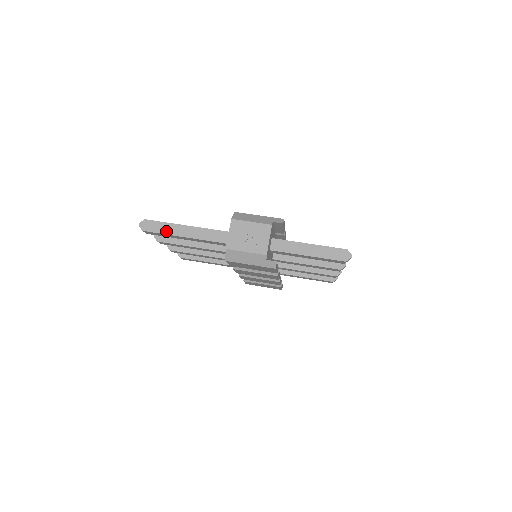
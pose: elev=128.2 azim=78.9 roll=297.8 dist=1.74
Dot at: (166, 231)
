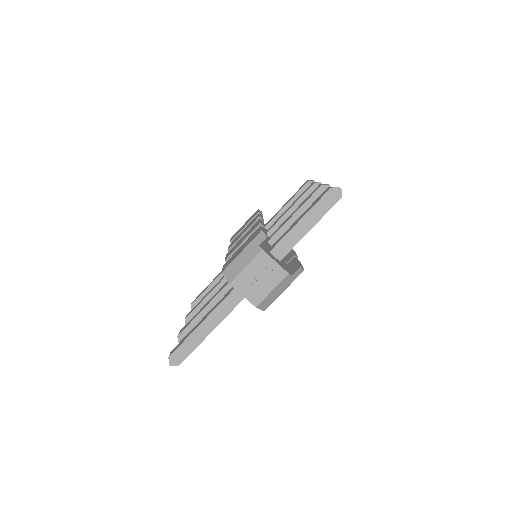
Dot at: (194, 345)
